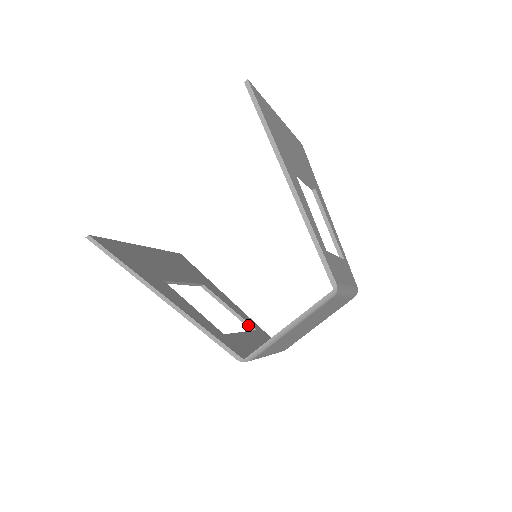
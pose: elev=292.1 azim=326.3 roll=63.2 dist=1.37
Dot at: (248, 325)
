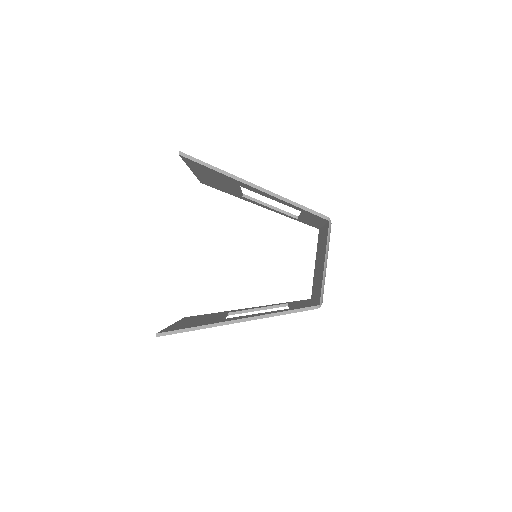
Dot at: (280, 306)
